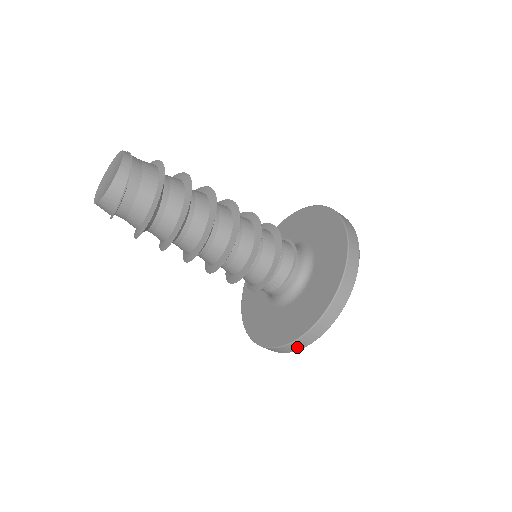
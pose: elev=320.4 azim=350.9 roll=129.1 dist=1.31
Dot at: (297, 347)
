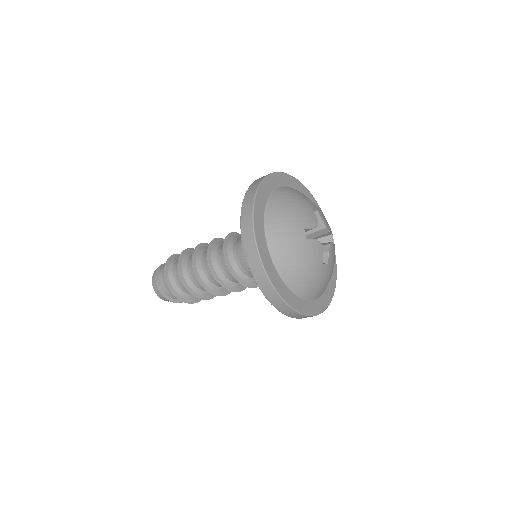
Dot at: (256, 263)
